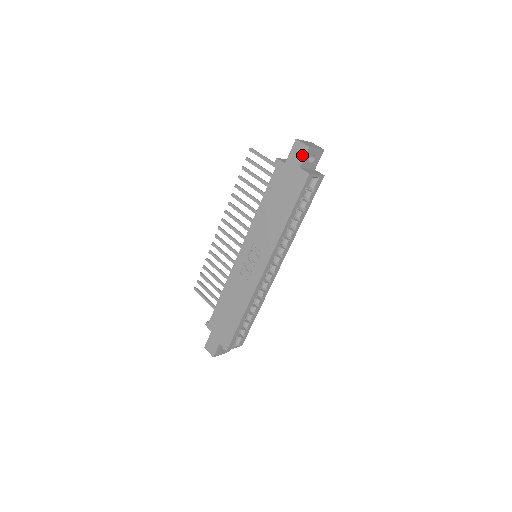
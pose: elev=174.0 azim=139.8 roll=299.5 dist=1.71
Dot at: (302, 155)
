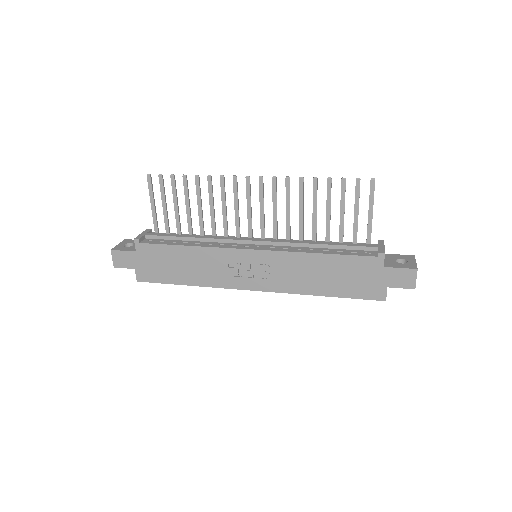
Dot at: (403, 285)
